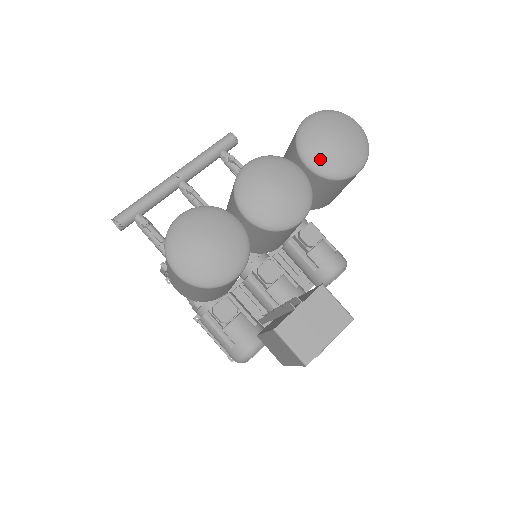
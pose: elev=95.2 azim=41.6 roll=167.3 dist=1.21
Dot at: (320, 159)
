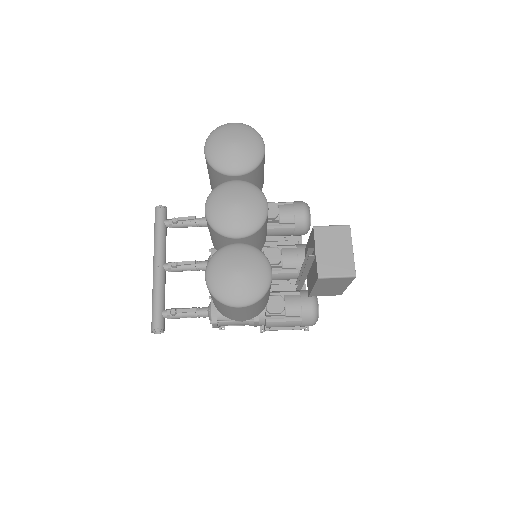
Dot at: (238, 164)
